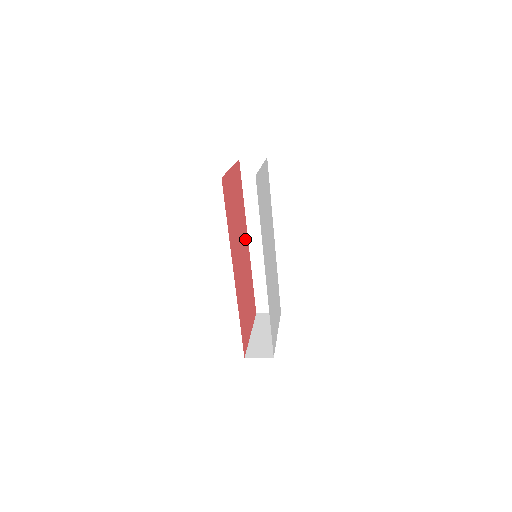
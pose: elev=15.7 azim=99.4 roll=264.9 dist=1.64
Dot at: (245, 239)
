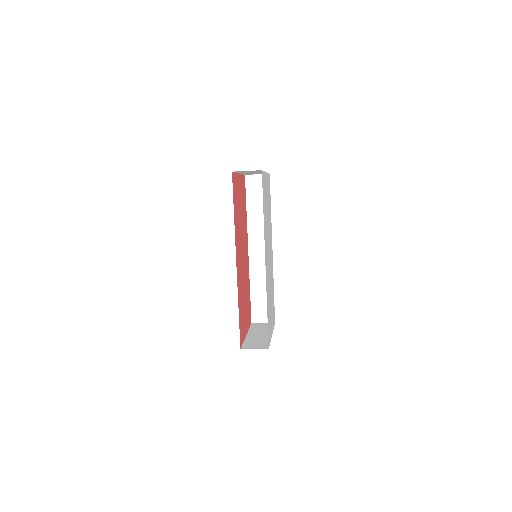
Dot at: (246, 246)
